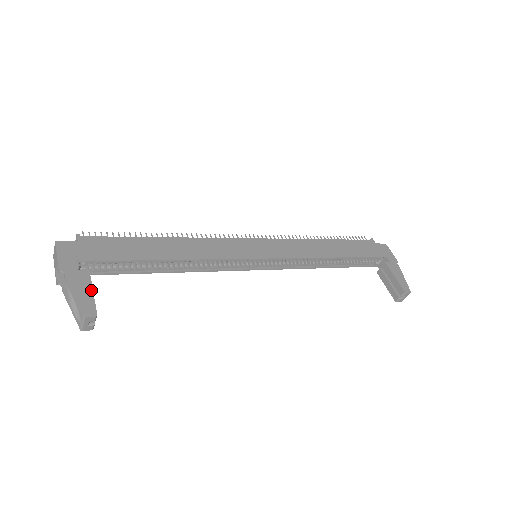
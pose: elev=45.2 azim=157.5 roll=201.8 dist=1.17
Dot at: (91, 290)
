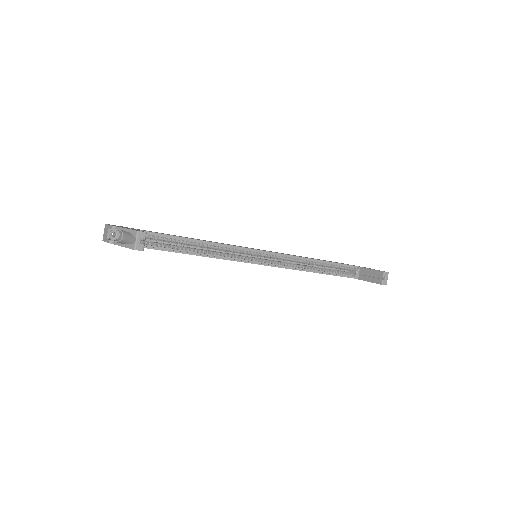
Dot at: occluded
